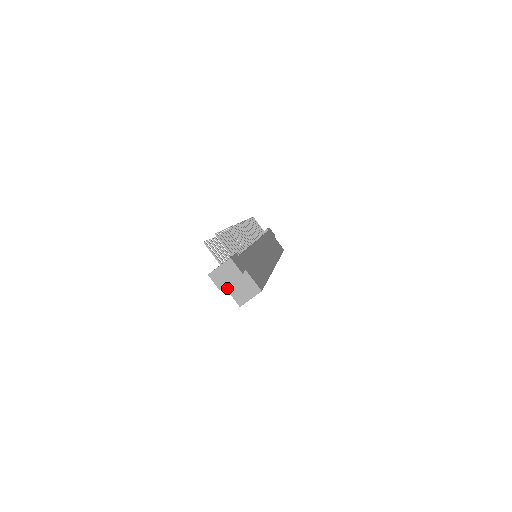
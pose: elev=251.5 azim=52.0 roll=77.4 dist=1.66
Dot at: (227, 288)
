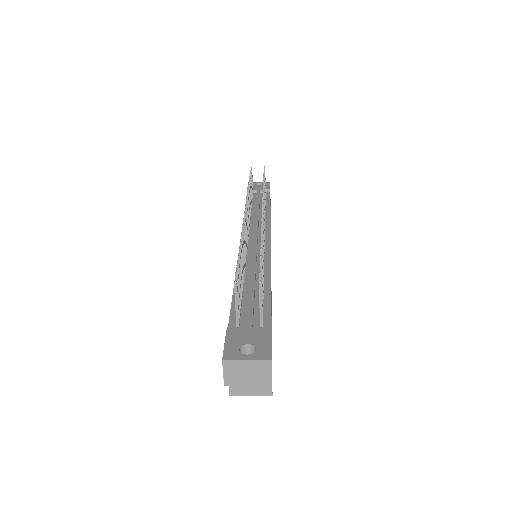
Dot at: occluded
